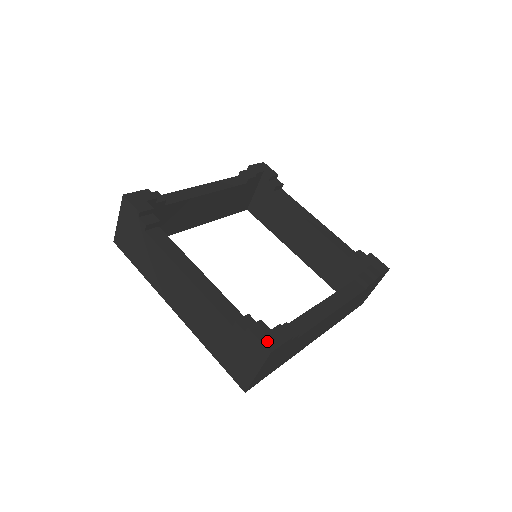
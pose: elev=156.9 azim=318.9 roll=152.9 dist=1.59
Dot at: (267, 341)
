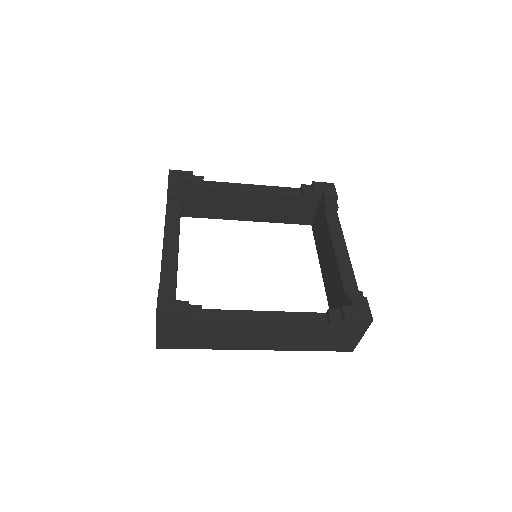
Dot at: (162, 305)
